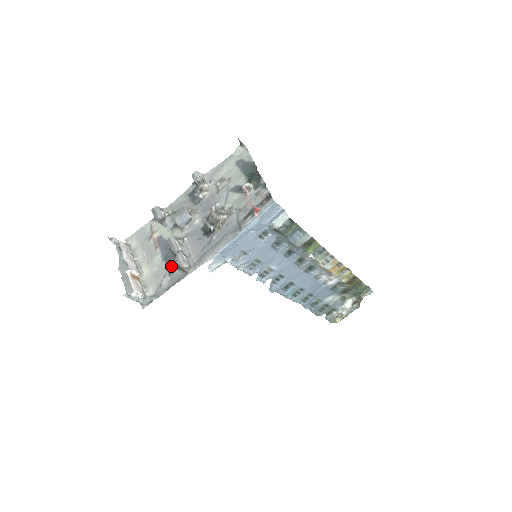
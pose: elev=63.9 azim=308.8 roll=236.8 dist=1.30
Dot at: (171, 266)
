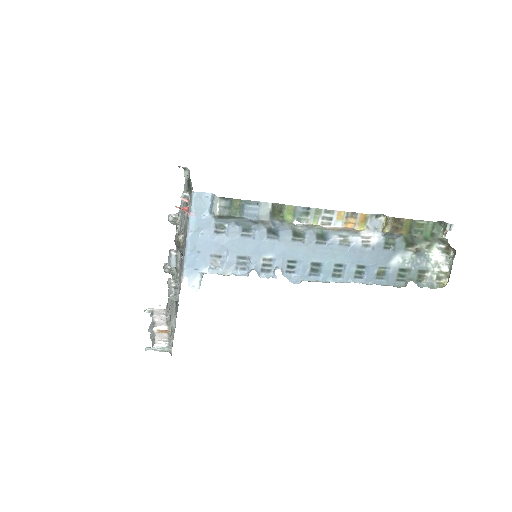
Dot at: occluded
